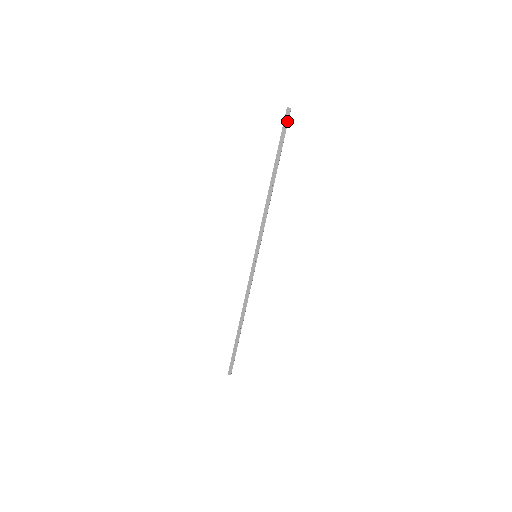
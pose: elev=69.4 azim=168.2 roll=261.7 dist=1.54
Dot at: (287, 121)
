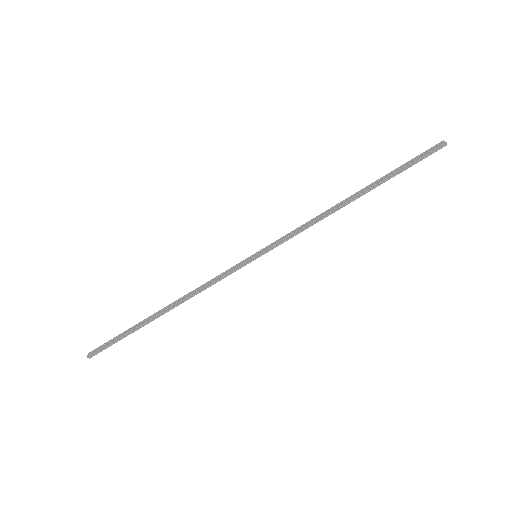
Dot at: (430, 152)
